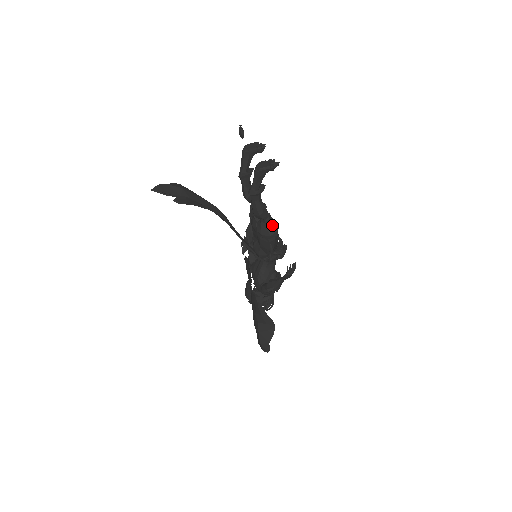
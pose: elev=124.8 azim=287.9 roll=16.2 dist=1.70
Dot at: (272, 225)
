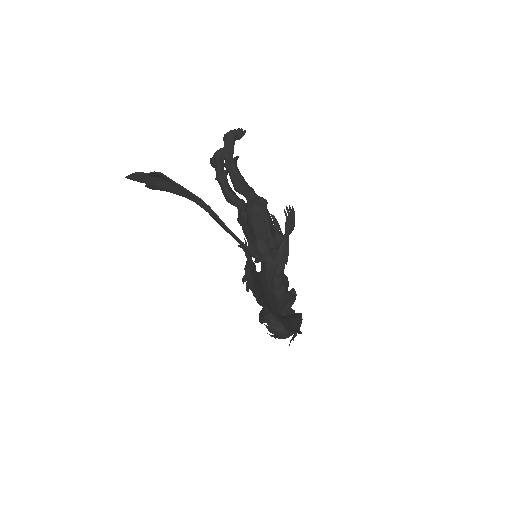
Dot at: (259, 198)
